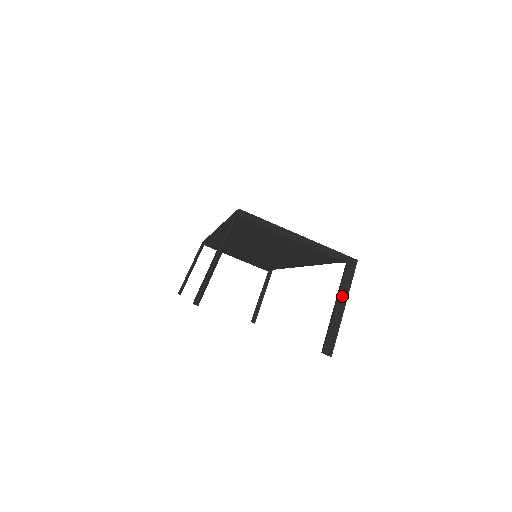
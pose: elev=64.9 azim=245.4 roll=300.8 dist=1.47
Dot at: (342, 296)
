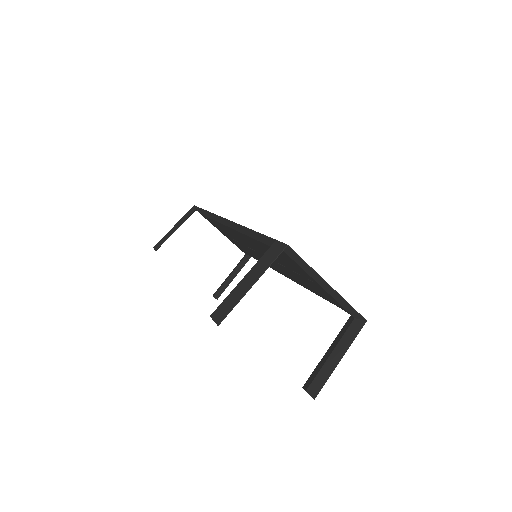
Dot at: (341, 347)
